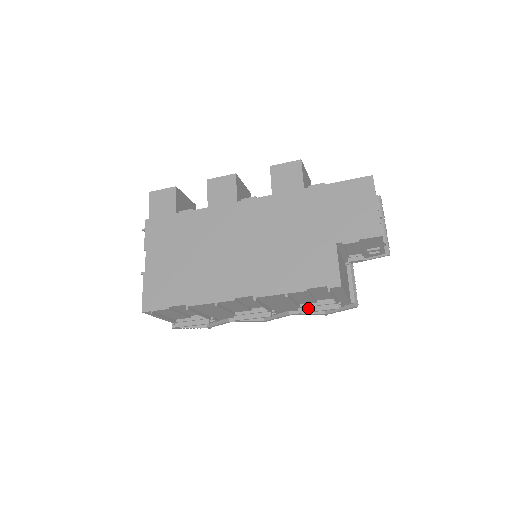
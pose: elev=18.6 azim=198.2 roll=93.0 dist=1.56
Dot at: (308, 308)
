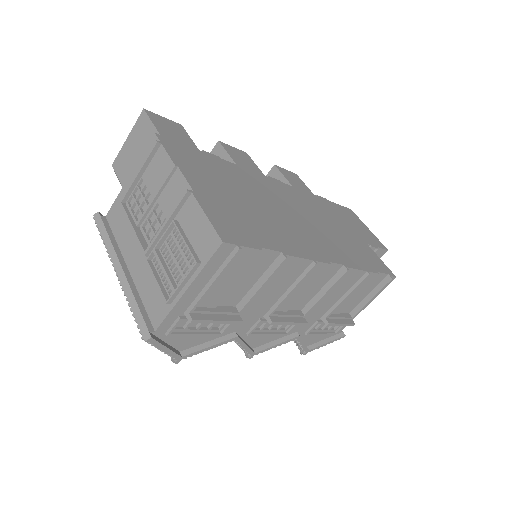
Dot at: (333, 319)
